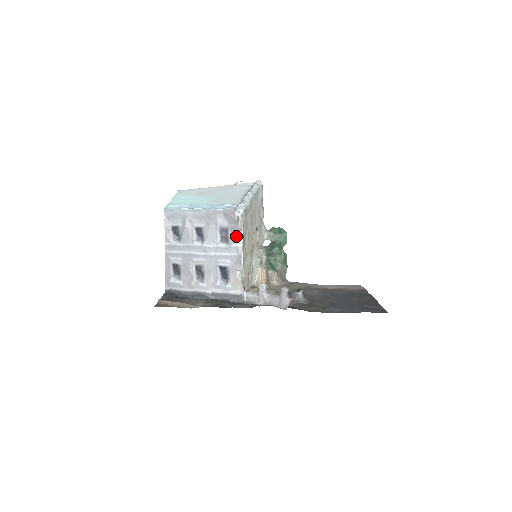
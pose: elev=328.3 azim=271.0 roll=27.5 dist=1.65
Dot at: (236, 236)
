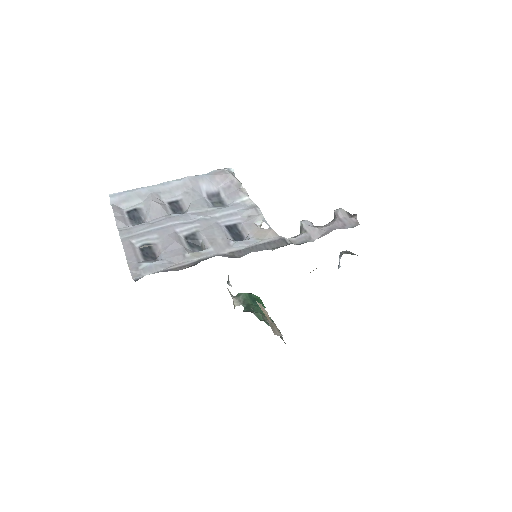
Dot at: (236, 192)
